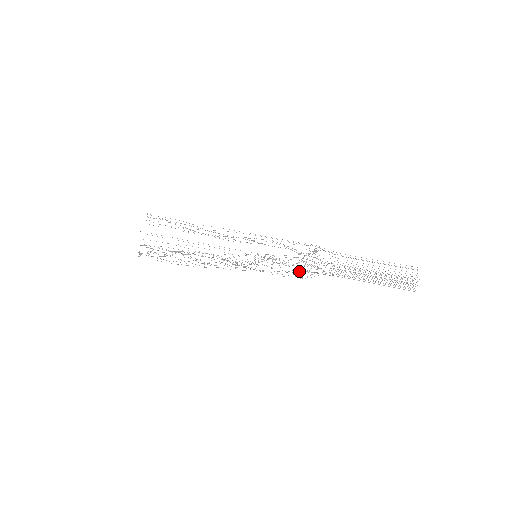
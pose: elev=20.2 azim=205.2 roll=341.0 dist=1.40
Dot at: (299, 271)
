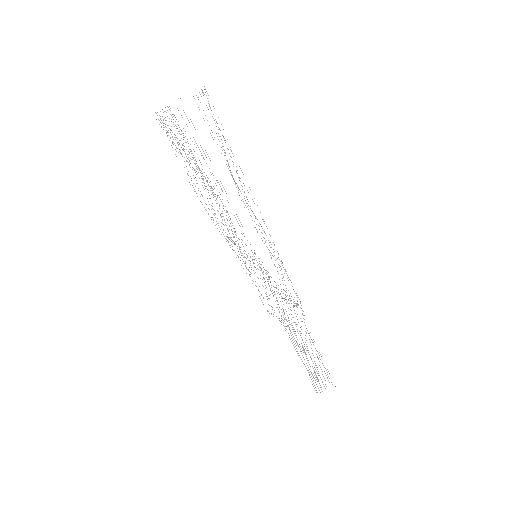
Dot at: occluded
